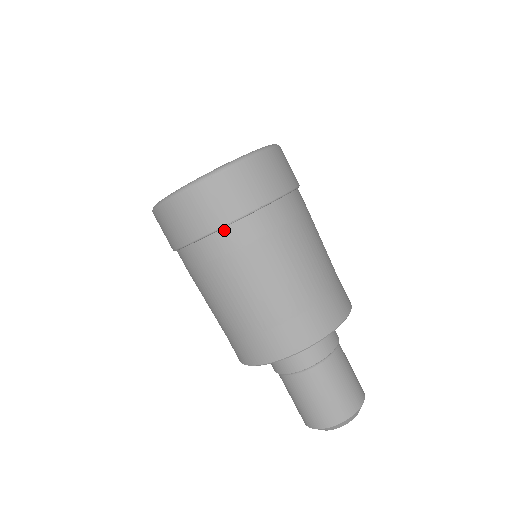
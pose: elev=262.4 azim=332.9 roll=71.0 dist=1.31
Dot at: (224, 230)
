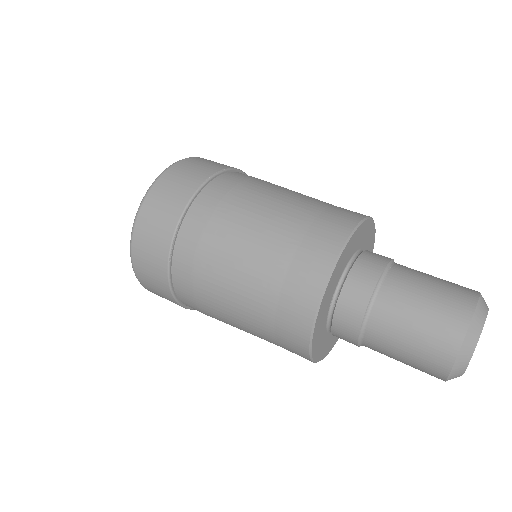
Dot at: (203, 192)
